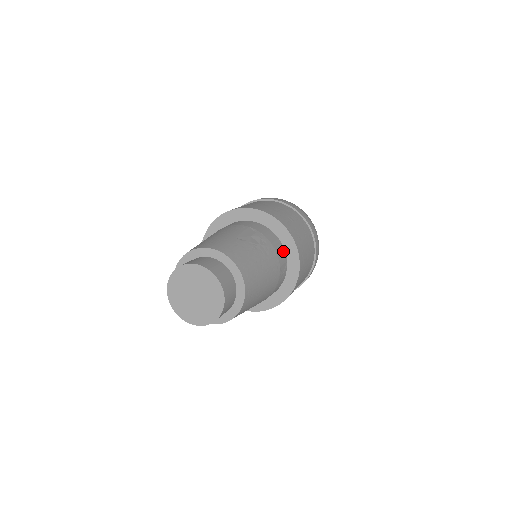
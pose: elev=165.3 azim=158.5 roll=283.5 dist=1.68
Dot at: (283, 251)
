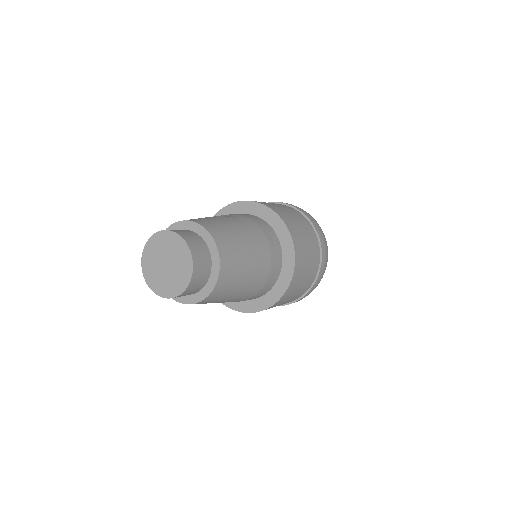
Dot at: (265, 223)
